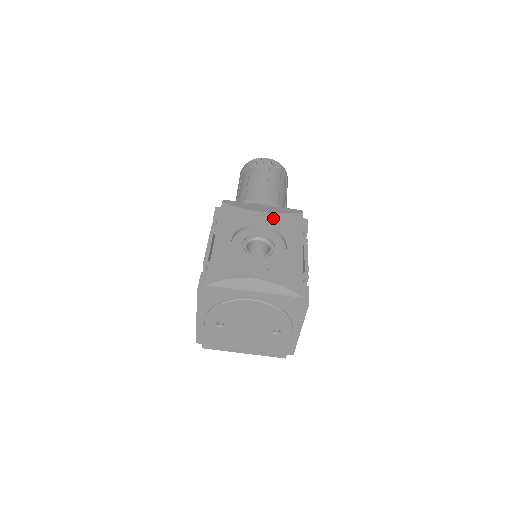
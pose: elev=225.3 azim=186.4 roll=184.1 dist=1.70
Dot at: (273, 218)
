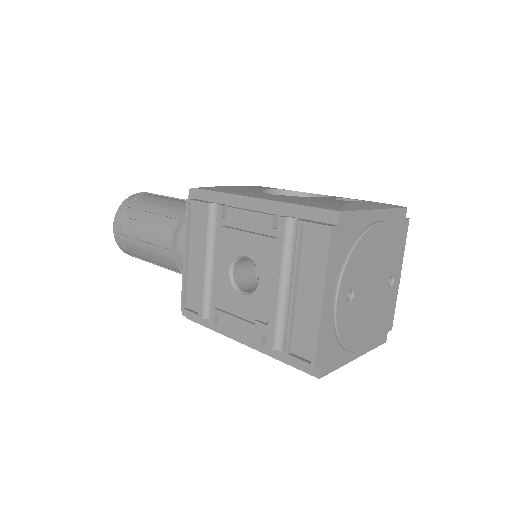
Dot at: (266, 187)
